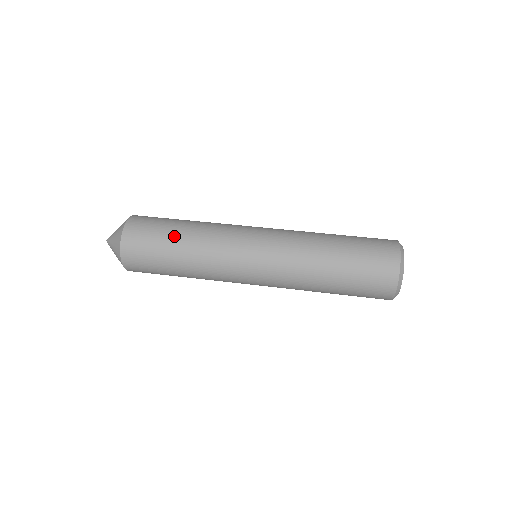
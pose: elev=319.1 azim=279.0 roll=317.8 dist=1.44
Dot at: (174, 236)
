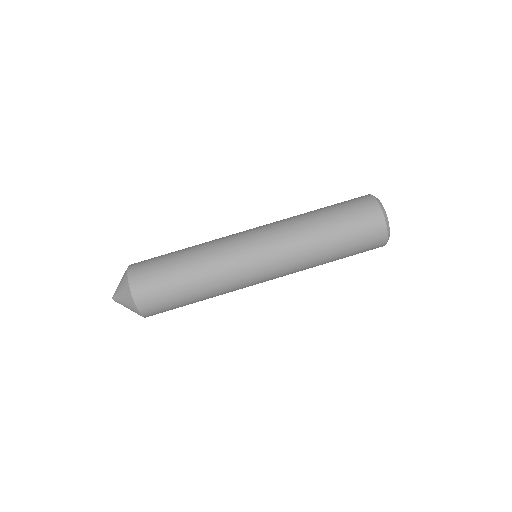
Dot at: (181, 275)
